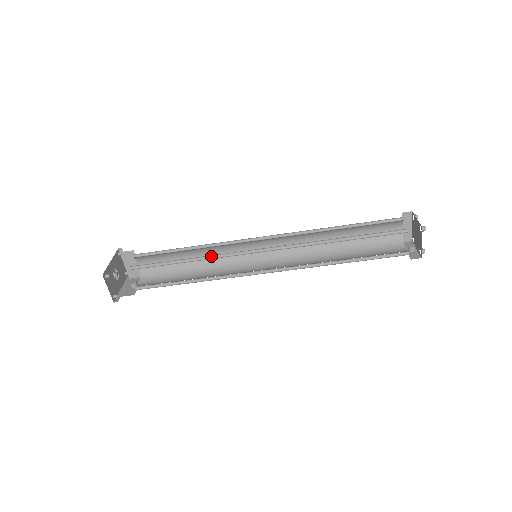
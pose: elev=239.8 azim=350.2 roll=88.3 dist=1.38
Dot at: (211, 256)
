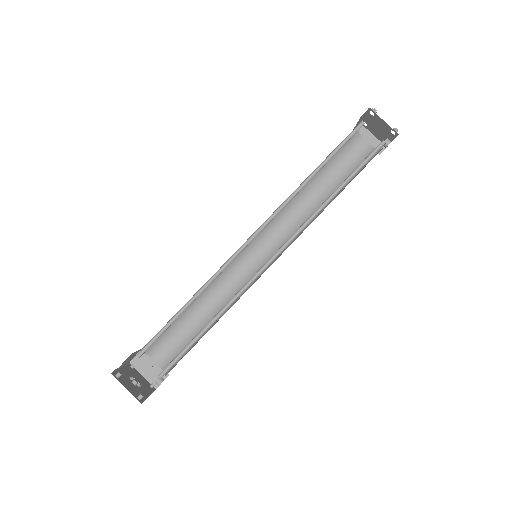
Dot at: (210, 281)
